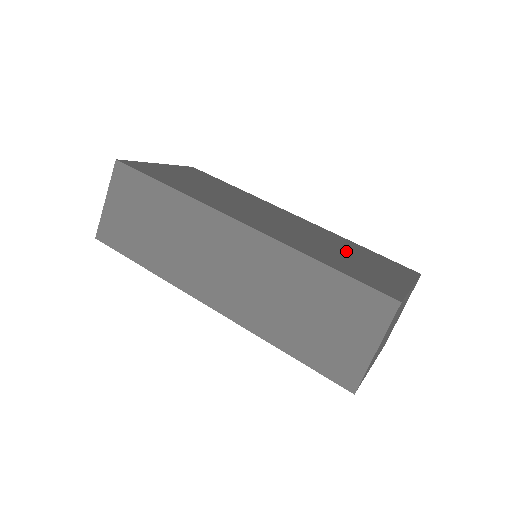
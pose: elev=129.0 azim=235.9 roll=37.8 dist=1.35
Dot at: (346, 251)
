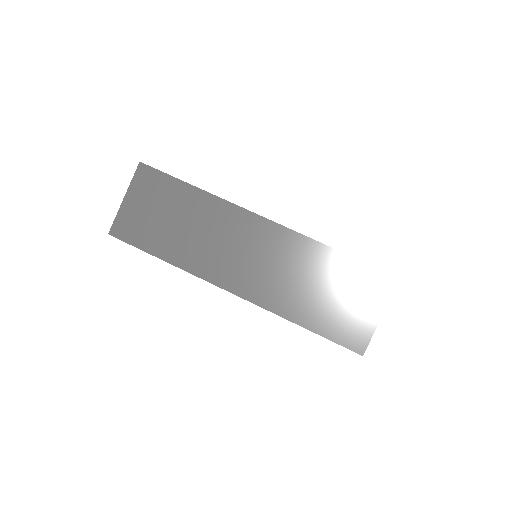
Dot at: occluded
